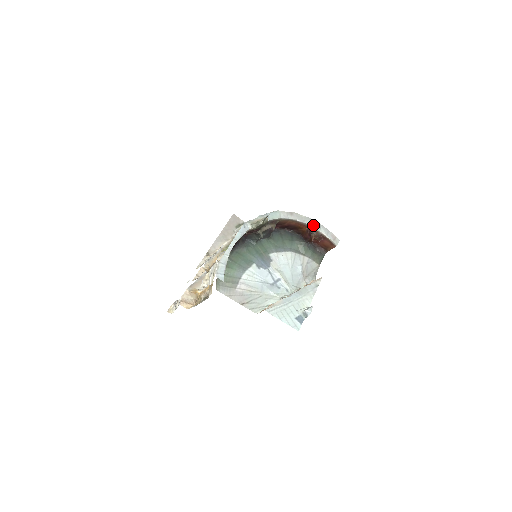
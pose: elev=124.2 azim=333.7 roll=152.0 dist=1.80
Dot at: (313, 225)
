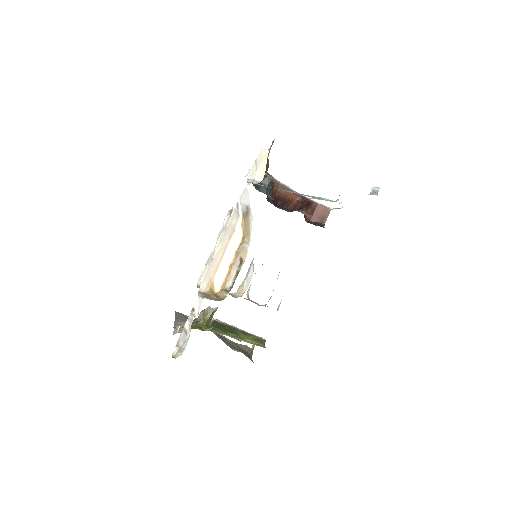
Dot at: occluded
